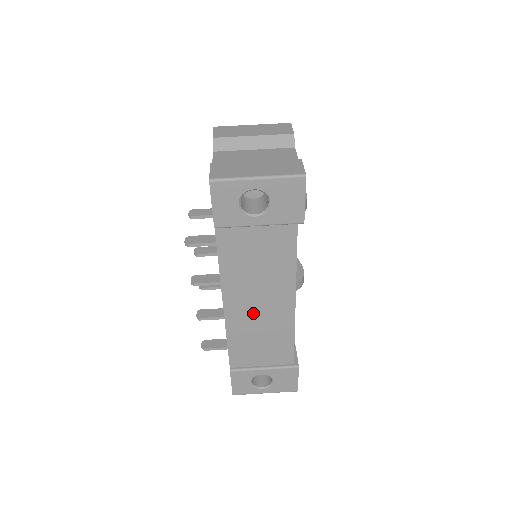
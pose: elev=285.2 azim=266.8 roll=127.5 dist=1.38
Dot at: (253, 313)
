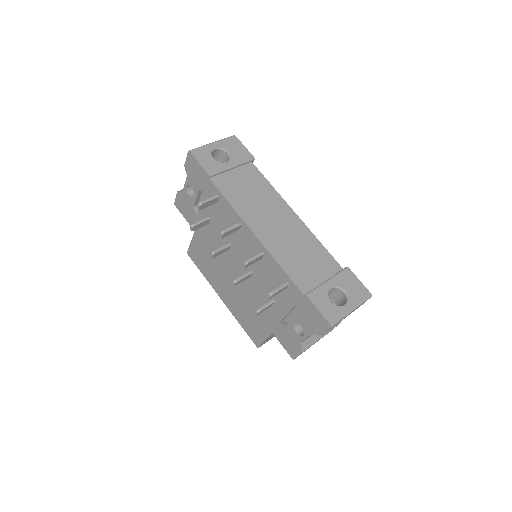
Dot at: (277, 232)
